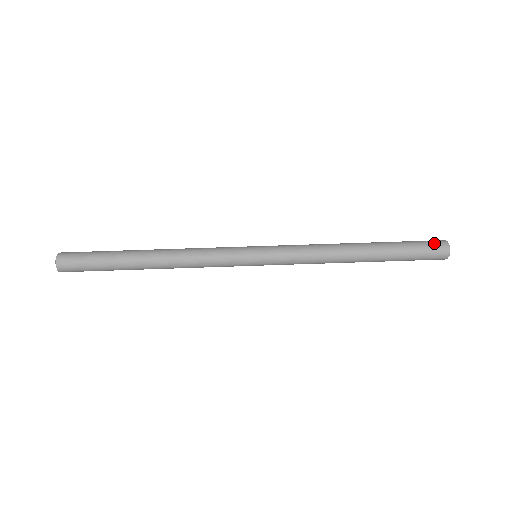
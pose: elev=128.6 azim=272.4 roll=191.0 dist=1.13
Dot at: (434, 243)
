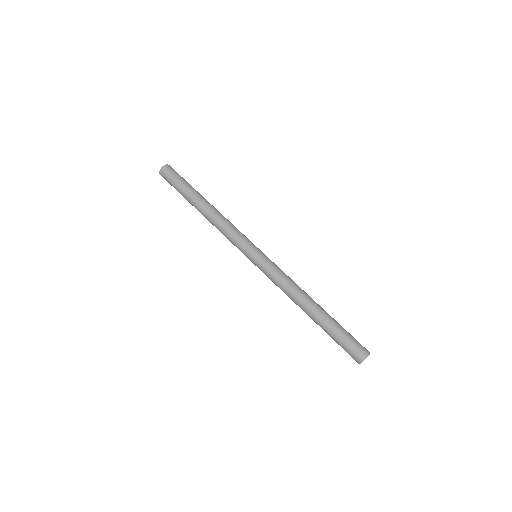
Dot at: (353, 353)
